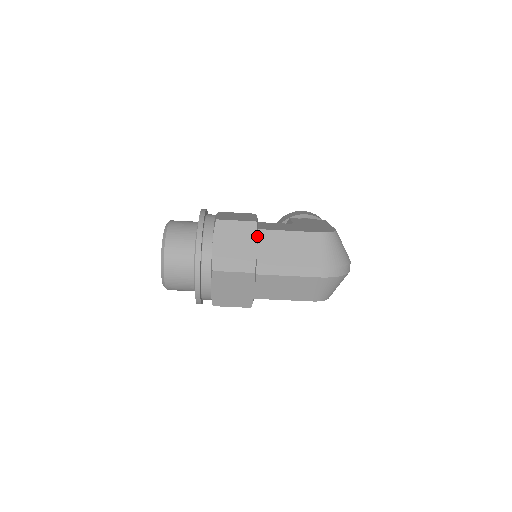
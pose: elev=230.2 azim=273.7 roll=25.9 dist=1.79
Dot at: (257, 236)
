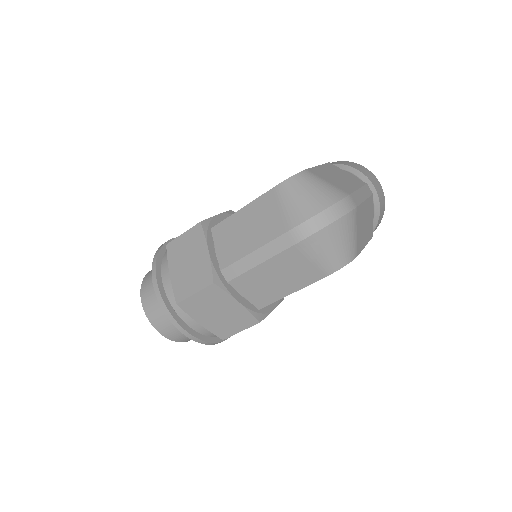
Dot at: (205, 238)
